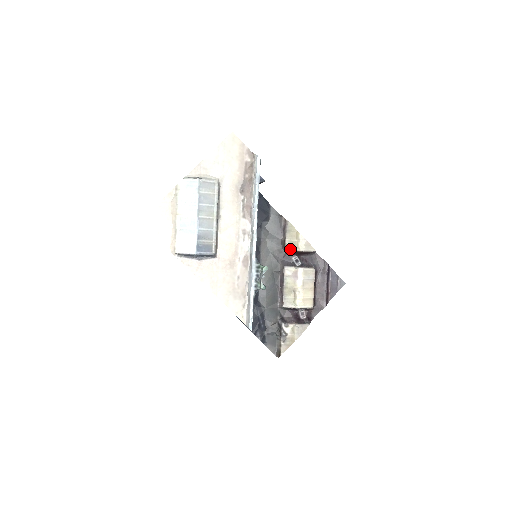
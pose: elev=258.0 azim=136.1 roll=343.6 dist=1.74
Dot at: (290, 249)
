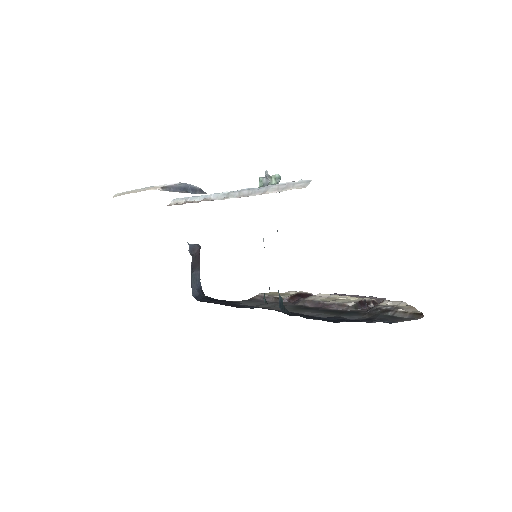
Dot at: (289, 296)
